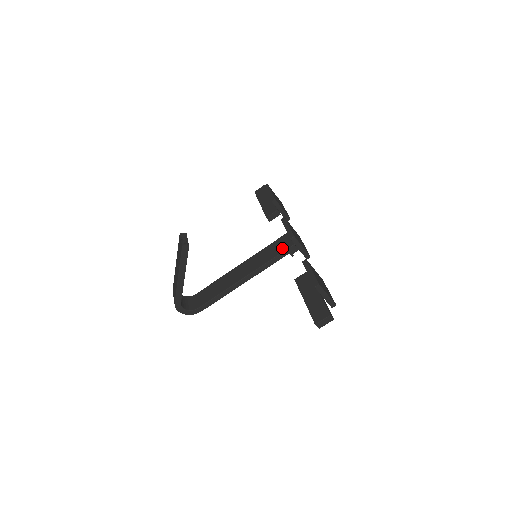
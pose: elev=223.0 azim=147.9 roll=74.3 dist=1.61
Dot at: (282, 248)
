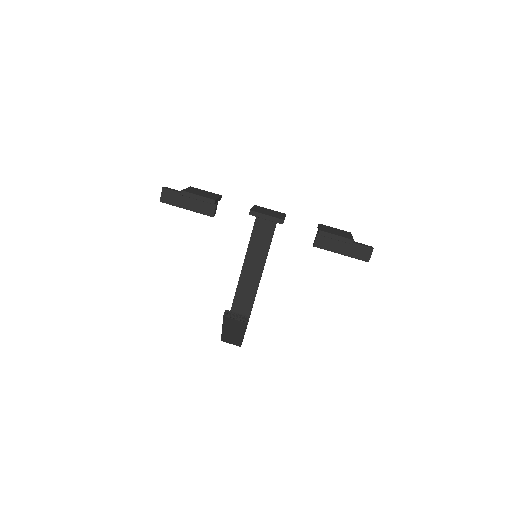
Dot at: (269, 232)
